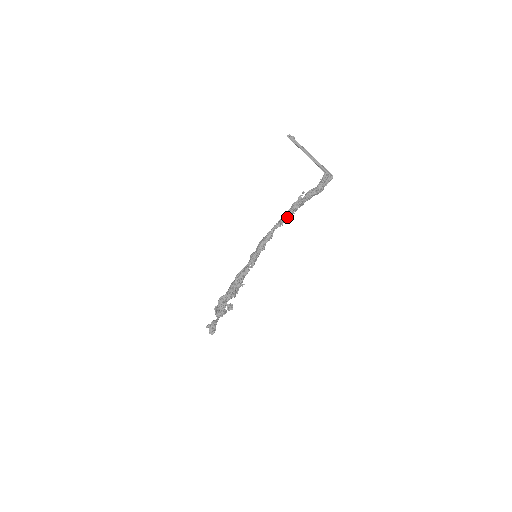
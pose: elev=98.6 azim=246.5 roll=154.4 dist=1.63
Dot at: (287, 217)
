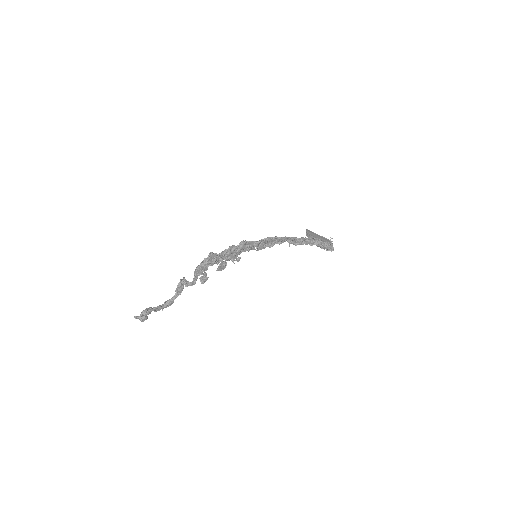
Dot at: (301, 238)
